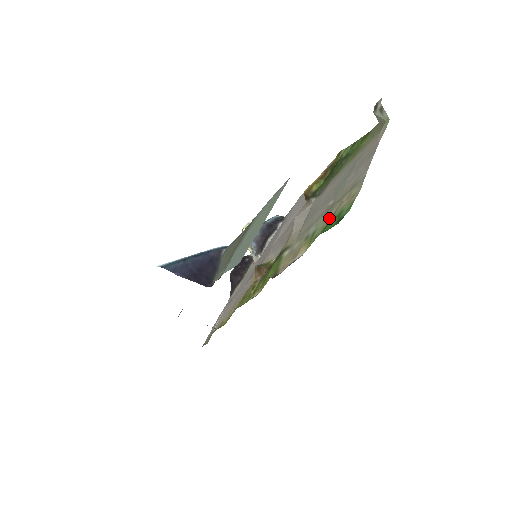
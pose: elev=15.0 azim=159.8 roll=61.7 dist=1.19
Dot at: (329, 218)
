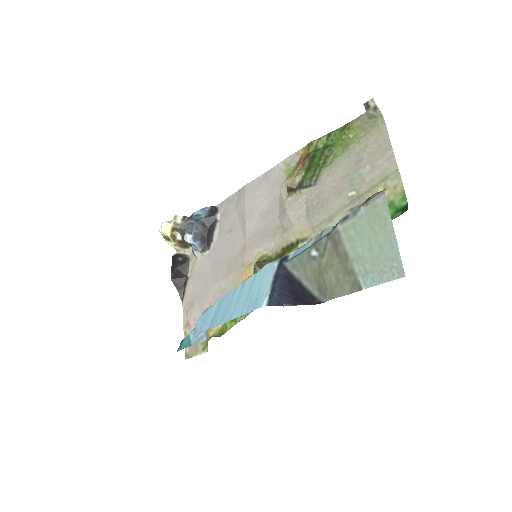
Dot at: occluded
